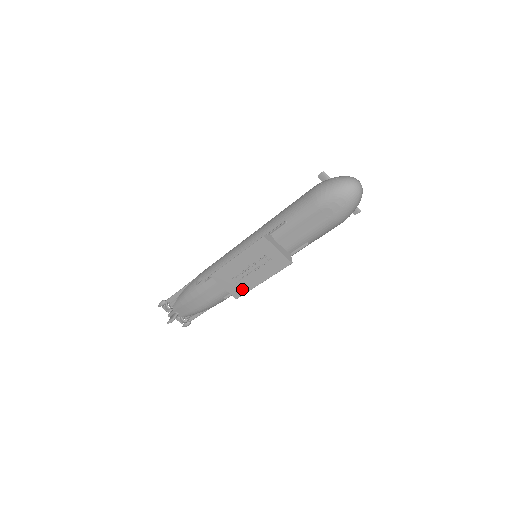
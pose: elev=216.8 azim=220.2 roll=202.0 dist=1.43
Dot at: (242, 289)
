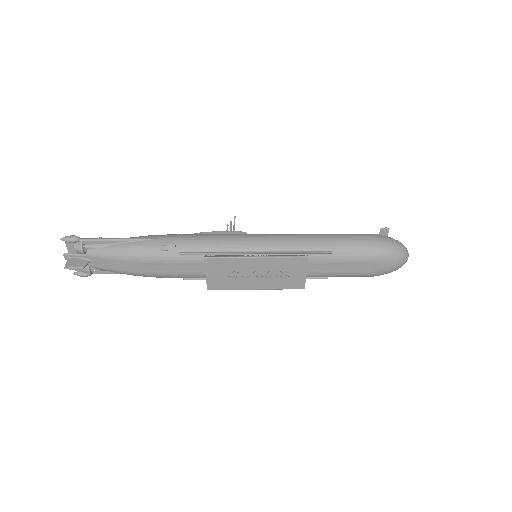
Dot at: (226, 285)
